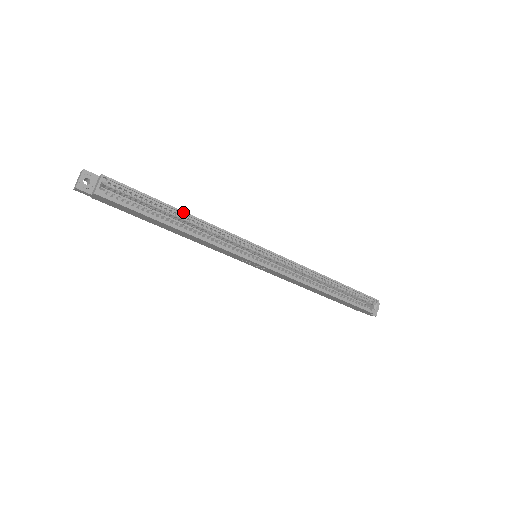
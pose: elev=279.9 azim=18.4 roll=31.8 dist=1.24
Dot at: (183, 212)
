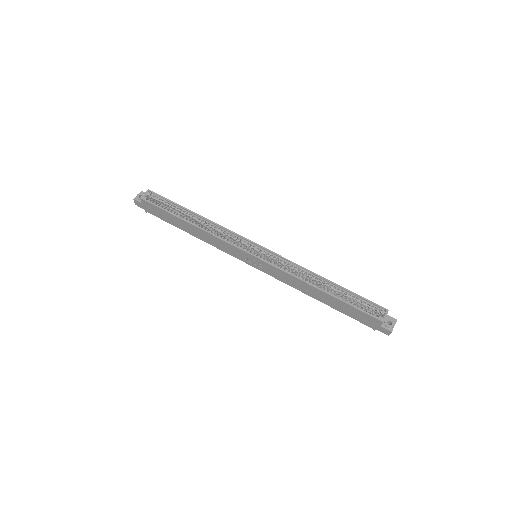
Dot at: (196, 214)
